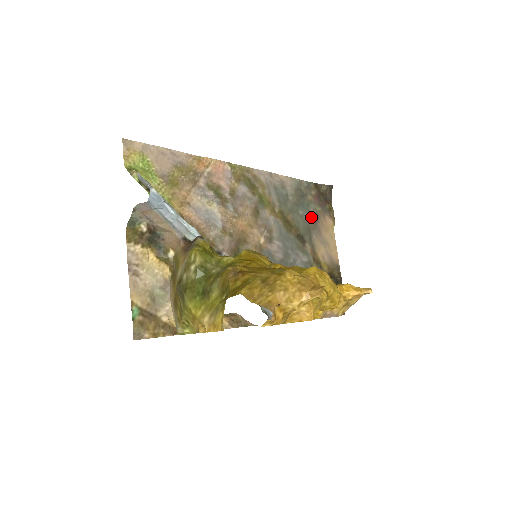
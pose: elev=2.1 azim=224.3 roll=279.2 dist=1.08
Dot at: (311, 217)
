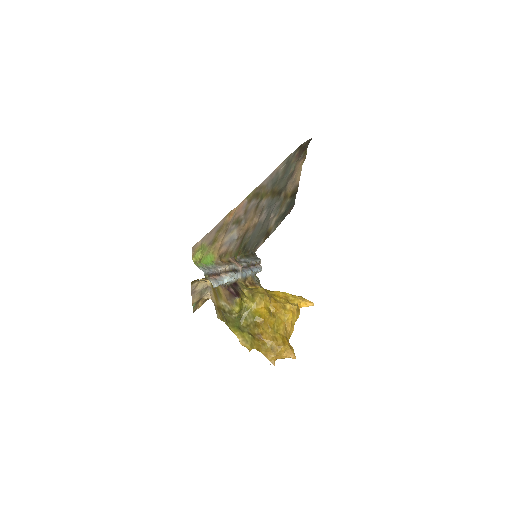
Dot at: (290, 174)
